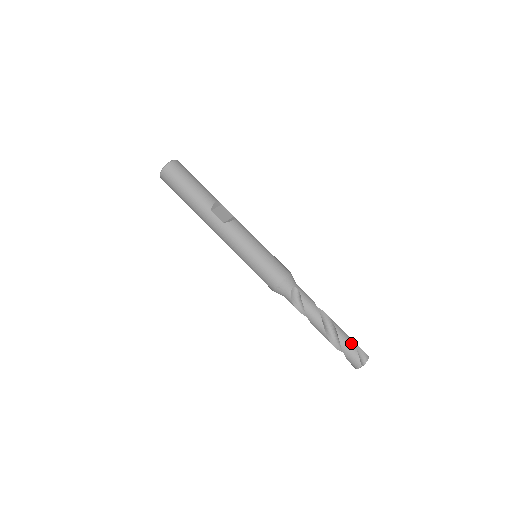
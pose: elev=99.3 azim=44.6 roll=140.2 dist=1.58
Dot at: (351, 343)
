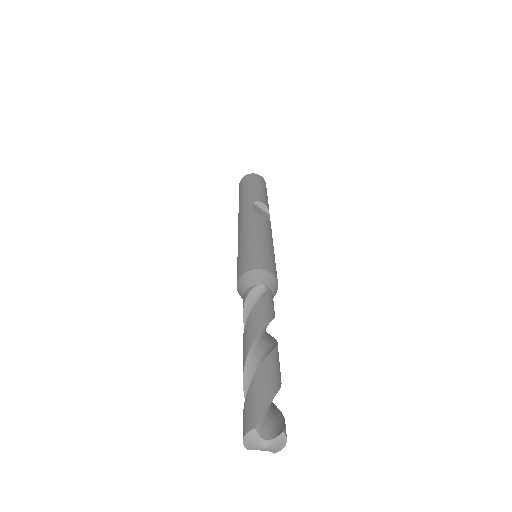
Dot at: (273, 386)
